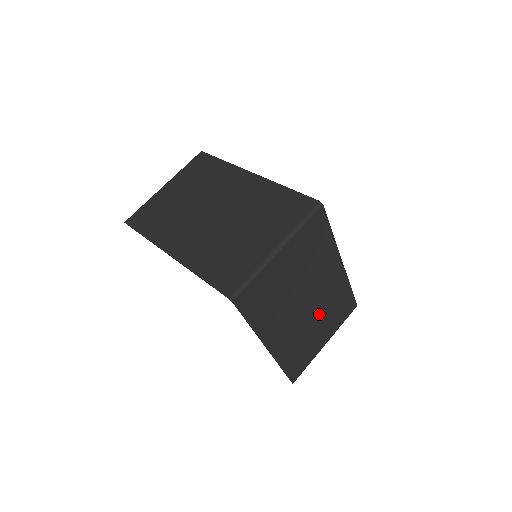
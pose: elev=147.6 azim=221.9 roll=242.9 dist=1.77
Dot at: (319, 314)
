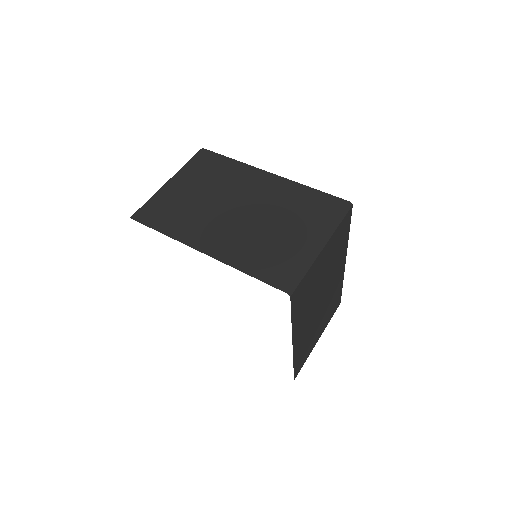
Dot at: (323, 310)
